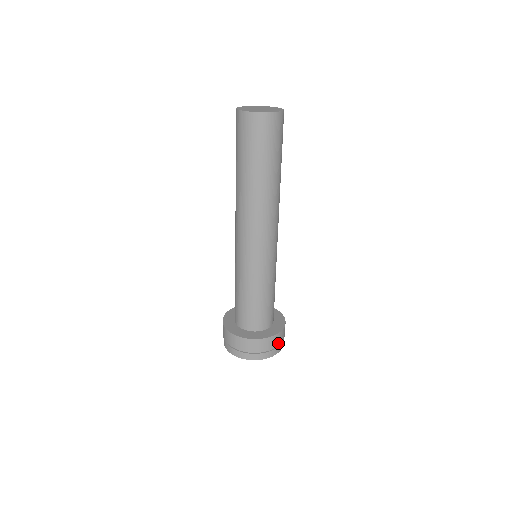
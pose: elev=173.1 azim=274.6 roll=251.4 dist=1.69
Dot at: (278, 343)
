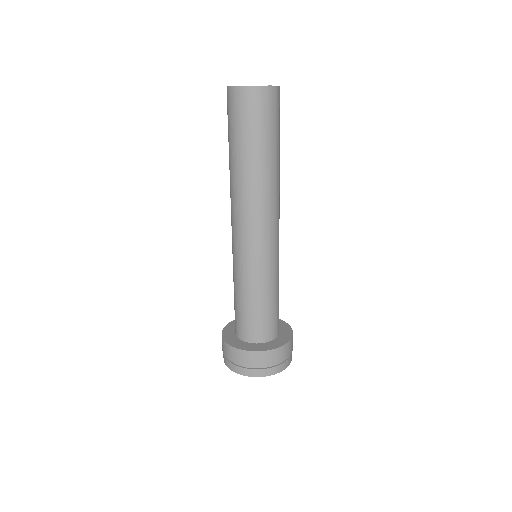
Dot at: (279, 360)
